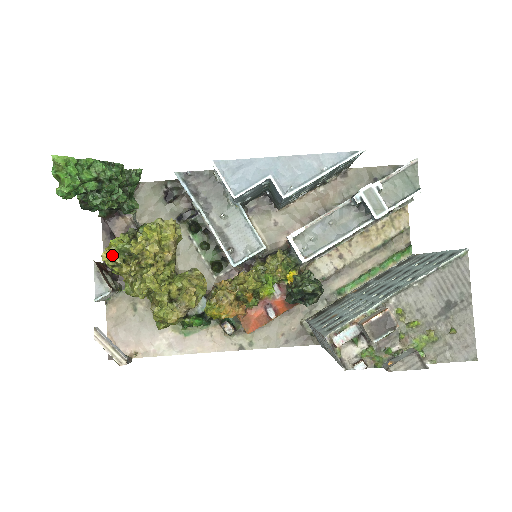
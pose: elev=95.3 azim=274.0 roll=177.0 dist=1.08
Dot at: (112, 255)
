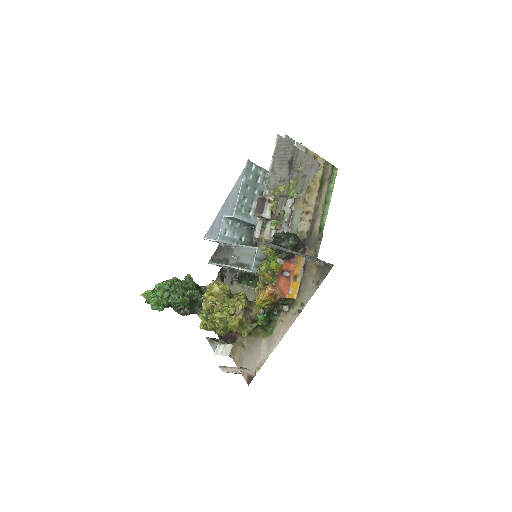
Dot at: (203, 323)
